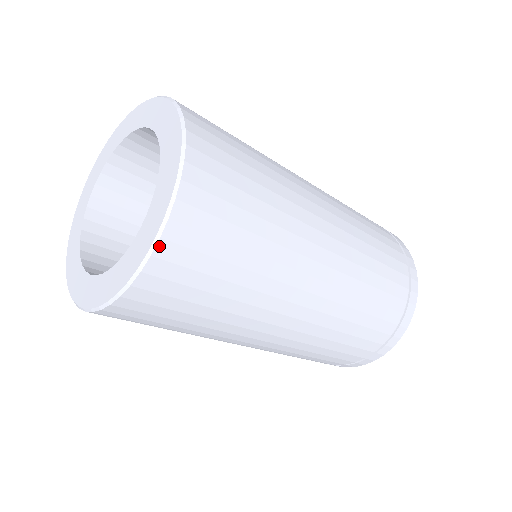
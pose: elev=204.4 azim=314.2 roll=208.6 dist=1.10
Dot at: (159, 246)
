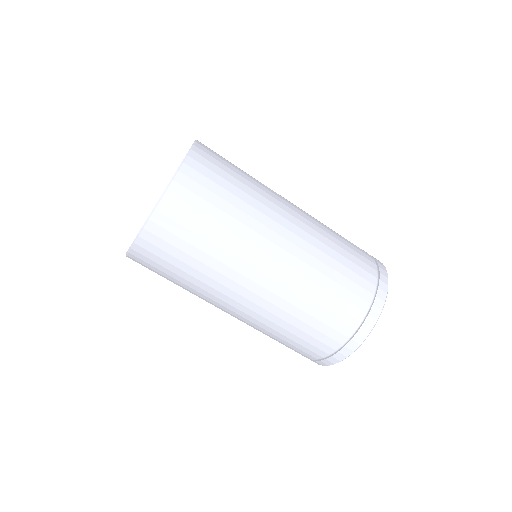
Dot at: (160, 205)
